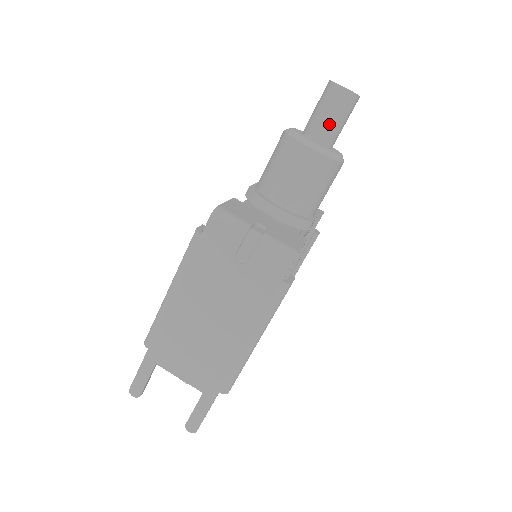
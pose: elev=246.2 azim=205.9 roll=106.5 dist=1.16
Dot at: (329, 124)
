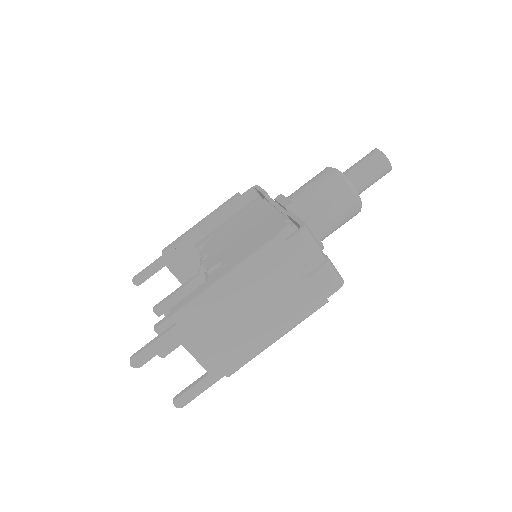
Dot at: (368, 182)
